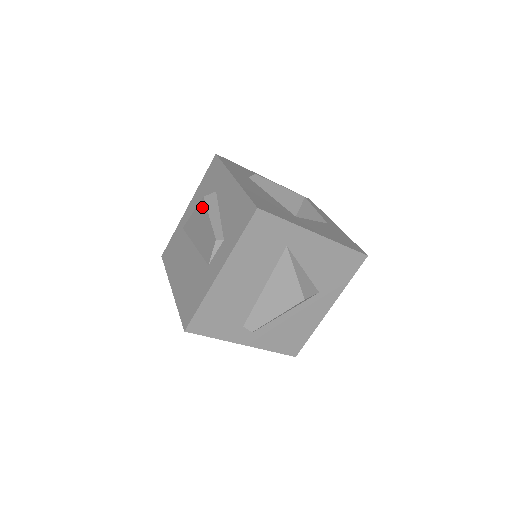
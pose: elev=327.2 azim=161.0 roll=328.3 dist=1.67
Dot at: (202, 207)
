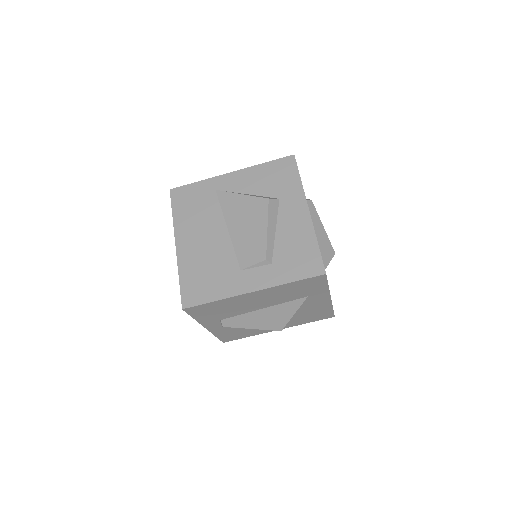
Dot at: (261, 206)
